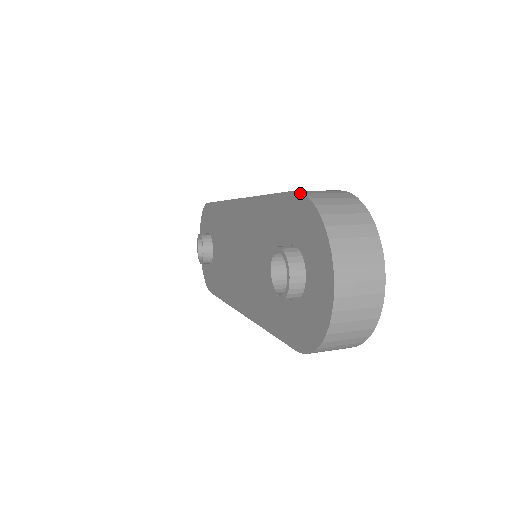
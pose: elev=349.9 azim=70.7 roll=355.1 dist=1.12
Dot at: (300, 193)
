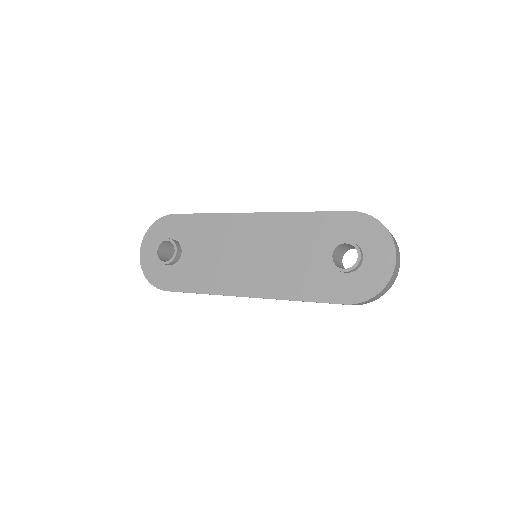
Dot at: (360, 212)
